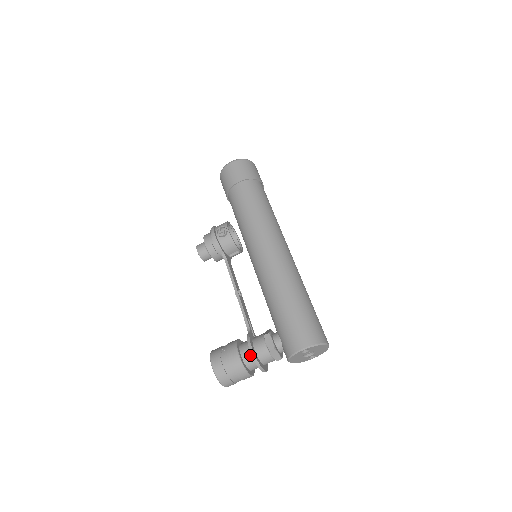
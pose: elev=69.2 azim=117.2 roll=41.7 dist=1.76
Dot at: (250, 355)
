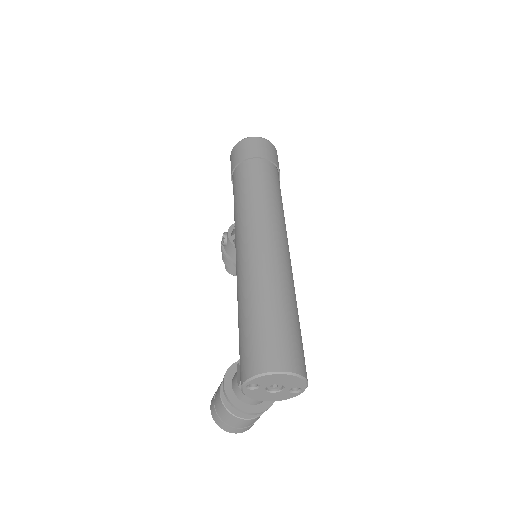
Dot at: occluded
